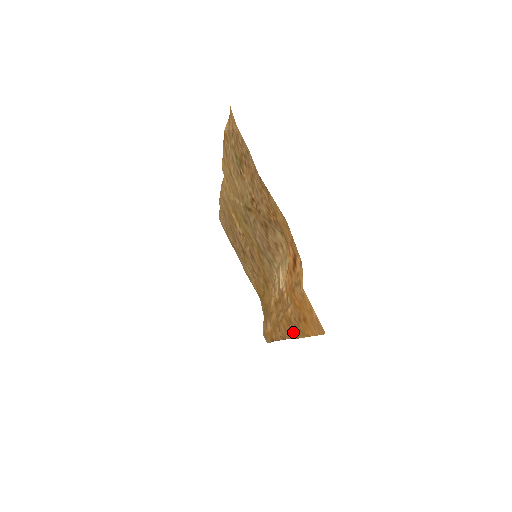
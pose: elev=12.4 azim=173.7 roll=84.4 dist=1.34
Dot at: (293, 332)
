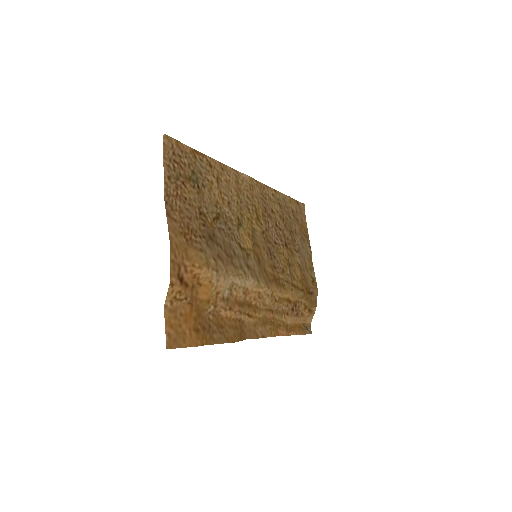
Dot at: (232, 335)
